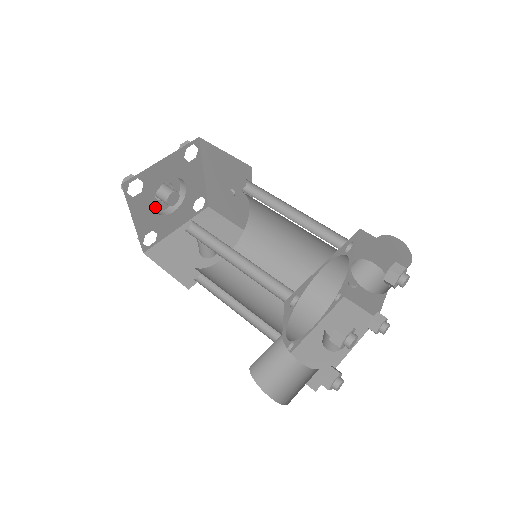
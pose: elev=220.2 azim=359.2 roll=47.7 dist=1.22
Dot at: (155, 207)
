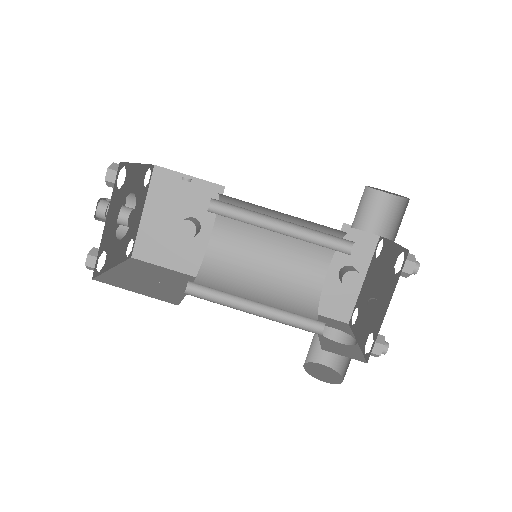
Dot at: (116, 227)
